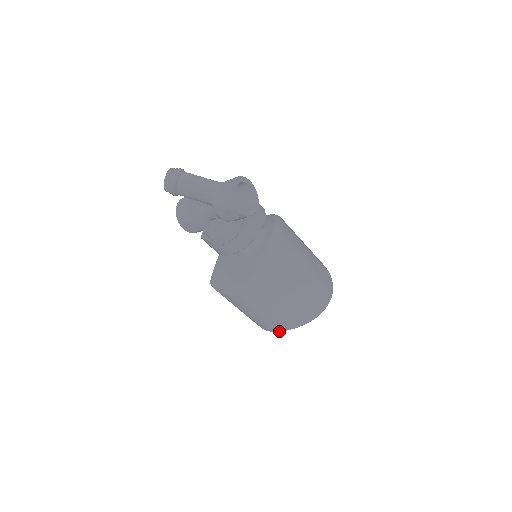
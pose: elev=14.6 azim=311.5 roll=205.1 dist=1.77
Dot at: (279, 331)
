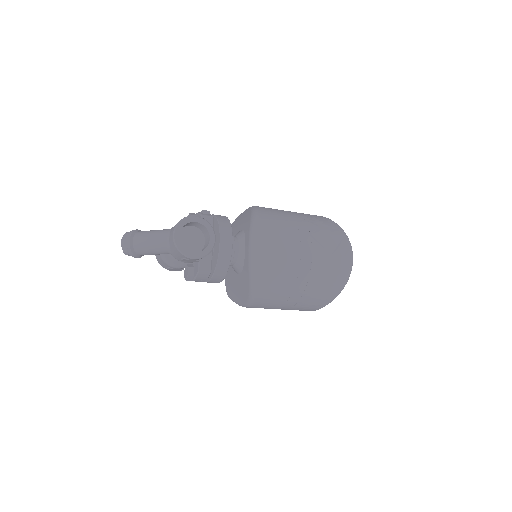
Dot at: (315, 310)
